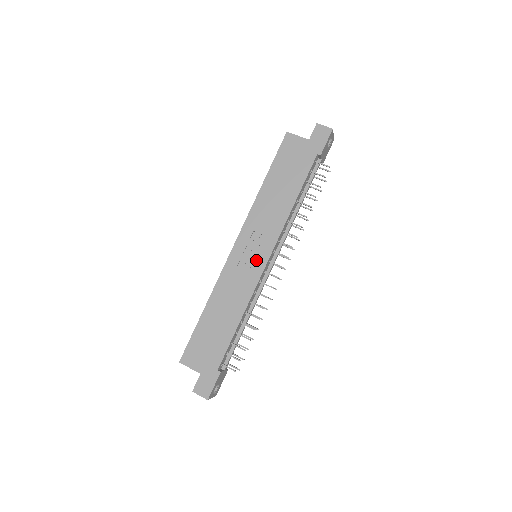
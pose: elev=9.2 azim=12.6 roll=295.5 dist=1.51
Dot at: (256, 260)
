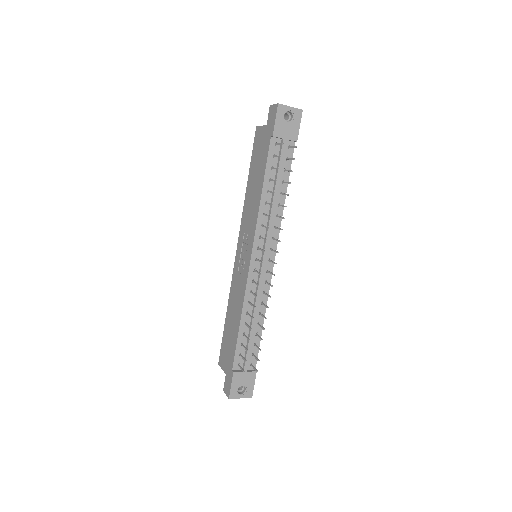
Dot at: (245, 260)
